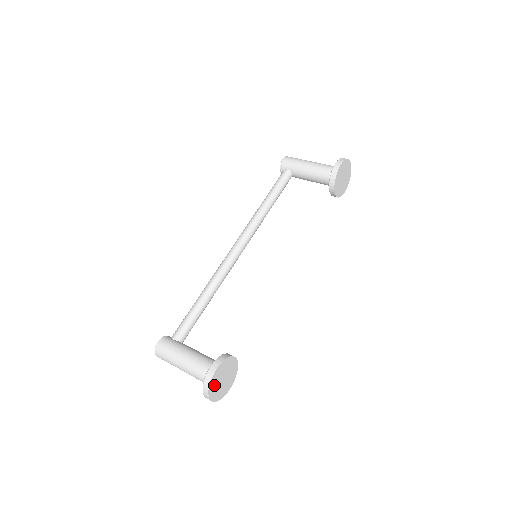
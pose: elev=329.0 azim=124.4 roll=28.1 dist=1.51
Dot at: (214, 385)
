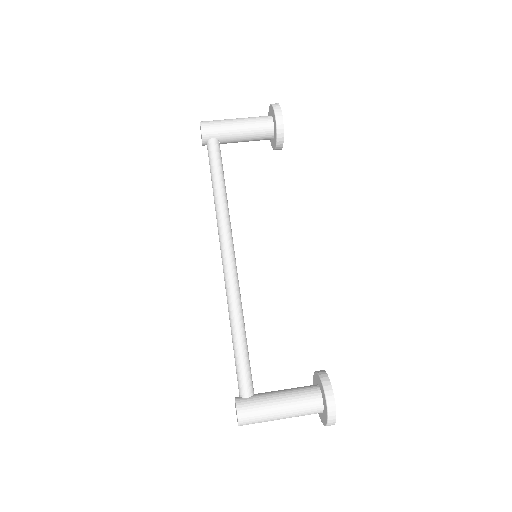
Dot at: occluded
